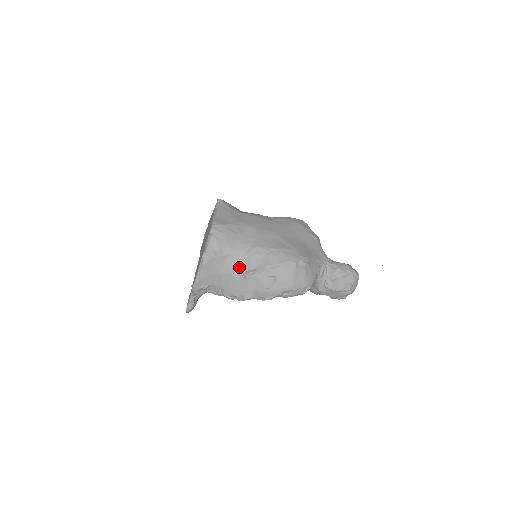
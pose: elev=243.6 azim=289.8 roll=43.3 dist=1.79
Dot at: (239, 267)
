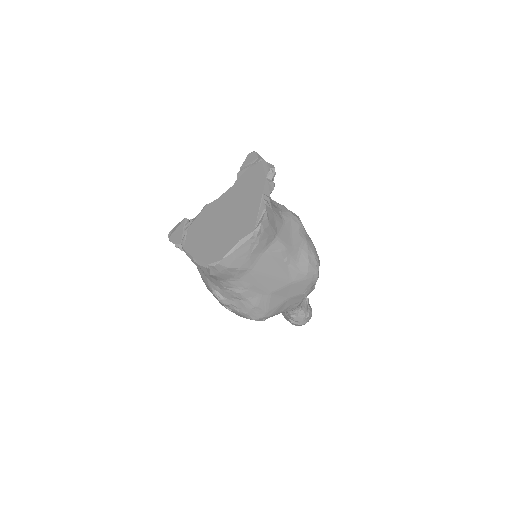
Dot at: (215, 285)
